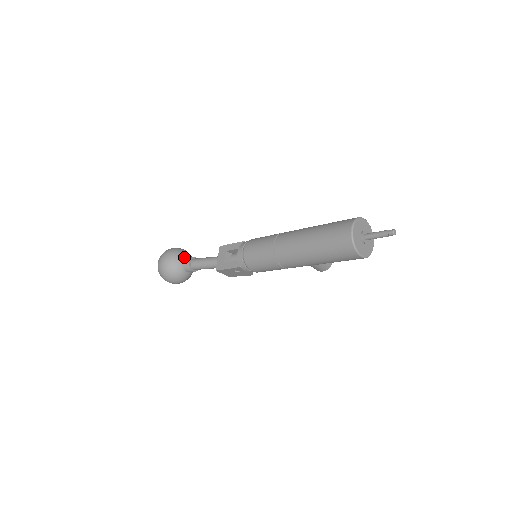
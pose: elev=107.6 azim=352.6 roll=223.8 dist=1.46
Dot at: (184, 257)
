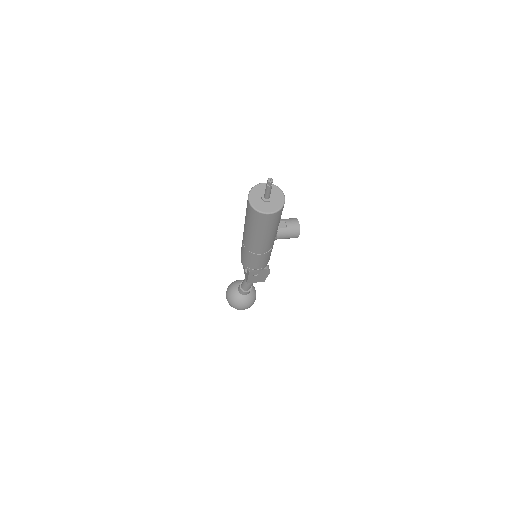
Dot at: (238, 286)
